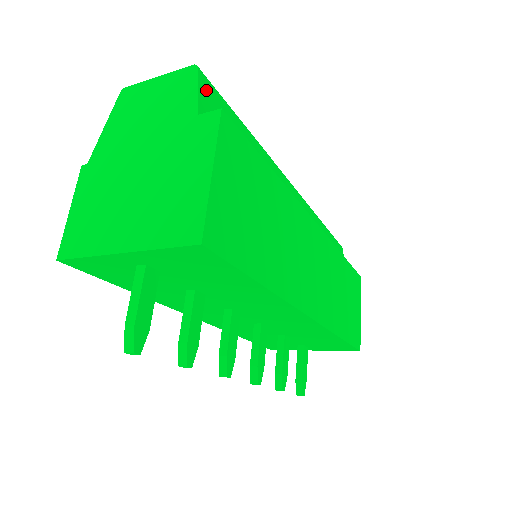
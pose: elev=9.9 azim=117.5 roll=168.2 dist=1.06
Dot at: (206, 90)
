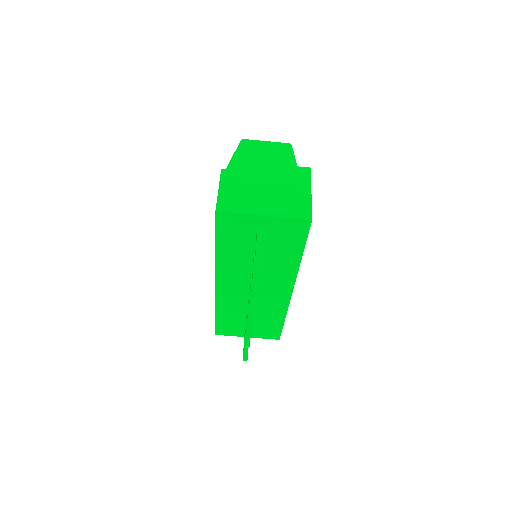
Dot at: occluded
